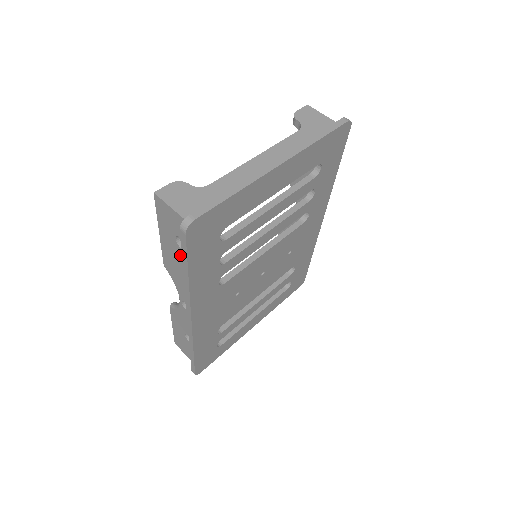
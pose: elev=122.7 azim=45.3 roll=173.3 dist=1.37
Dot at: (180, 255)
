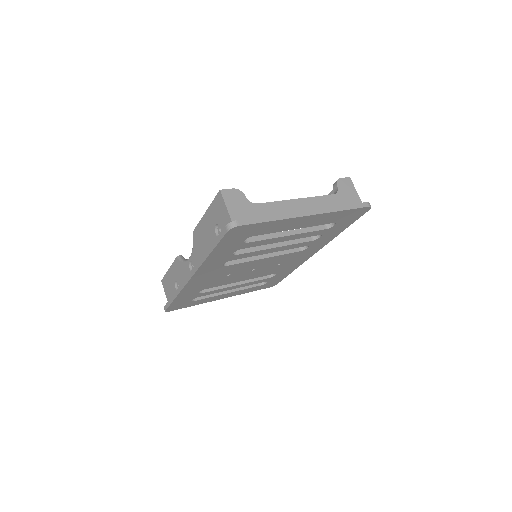
Dot at: (212, 235)
